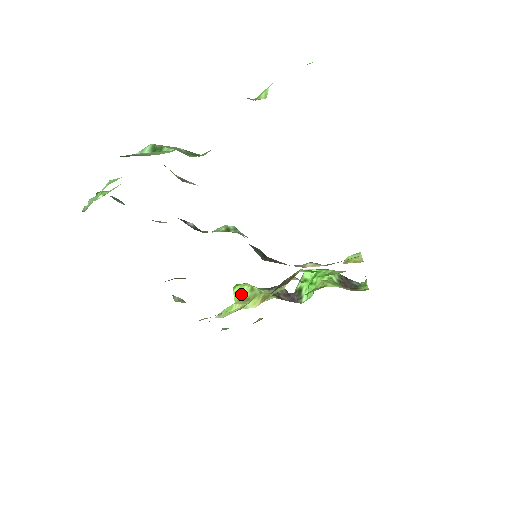
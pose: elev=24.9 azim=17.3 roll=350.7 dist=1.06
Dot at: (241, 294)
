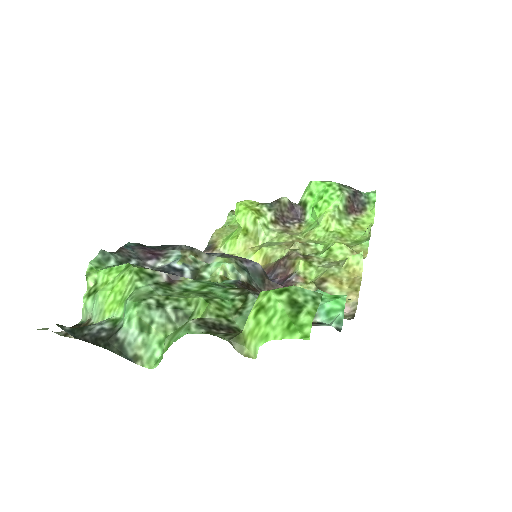
Dot at: (244, 225)
